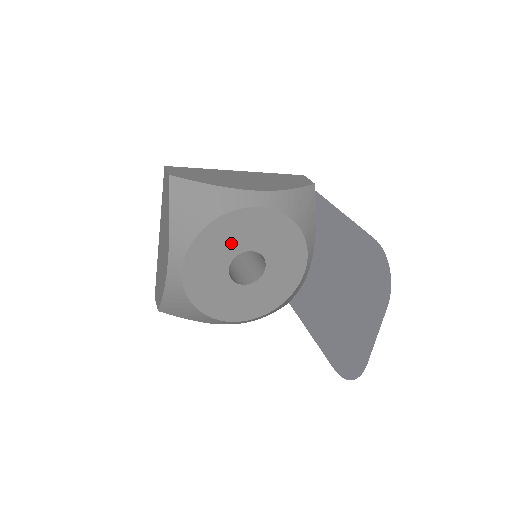
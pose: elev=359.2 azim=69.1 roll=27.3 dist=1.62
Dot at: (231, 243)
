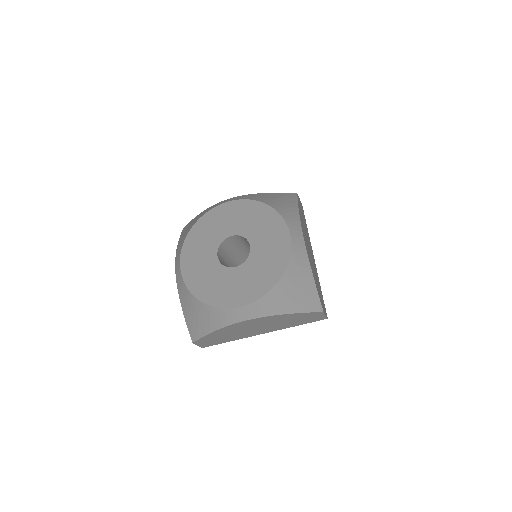
Dot at: (214, 235)
